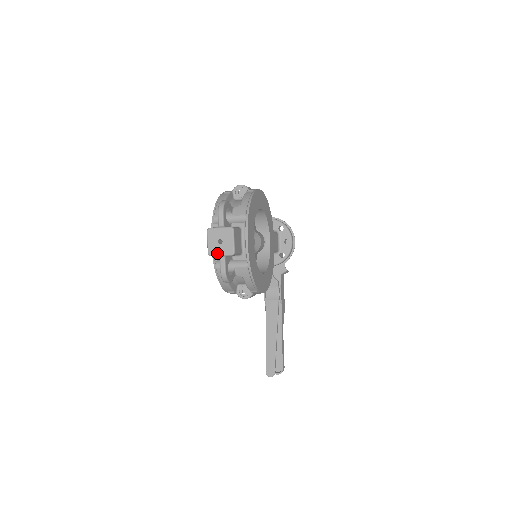
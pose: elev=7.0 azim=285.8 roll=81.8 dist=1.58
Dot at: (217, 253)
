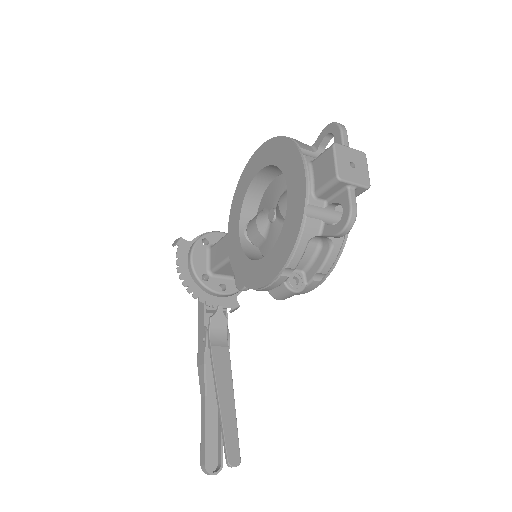
Dot at: (350, 179)
